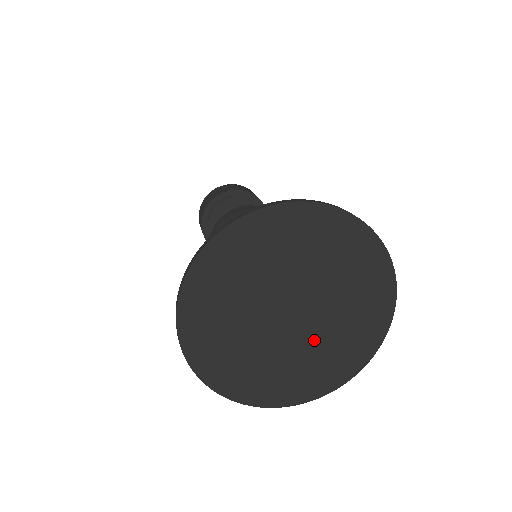
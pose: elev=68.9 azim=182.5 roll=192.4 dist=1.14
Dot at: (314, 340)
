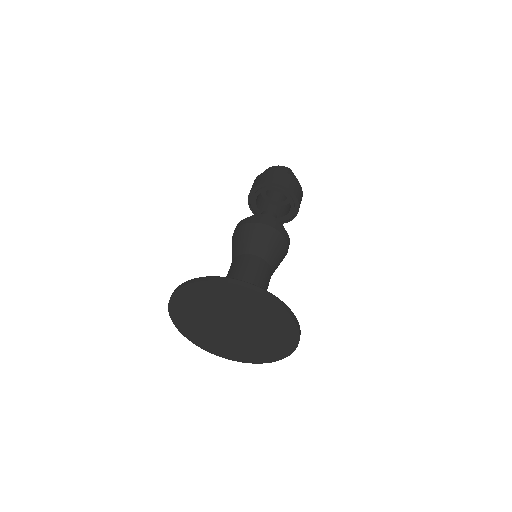
Dot at: (257, 331)
